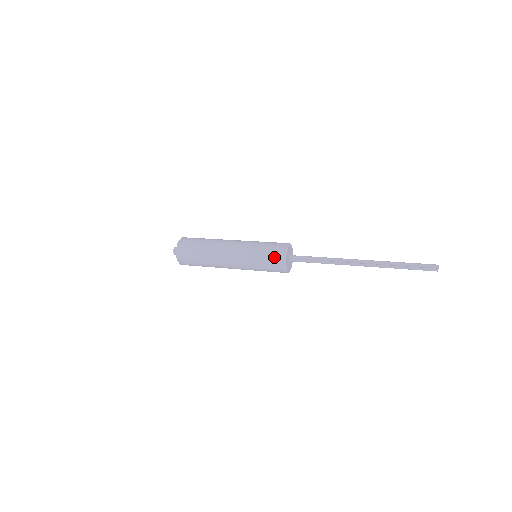
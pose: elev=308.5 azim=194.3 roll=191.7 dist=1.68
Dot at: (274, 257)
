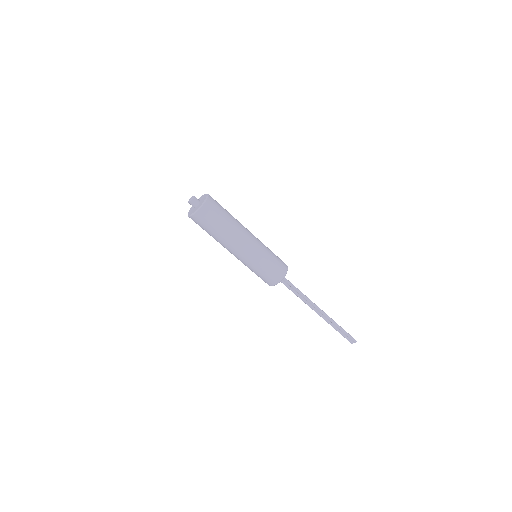
Dot at: (278, 271)
